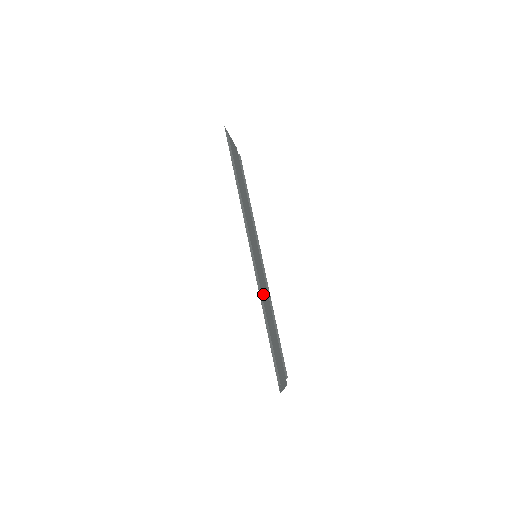
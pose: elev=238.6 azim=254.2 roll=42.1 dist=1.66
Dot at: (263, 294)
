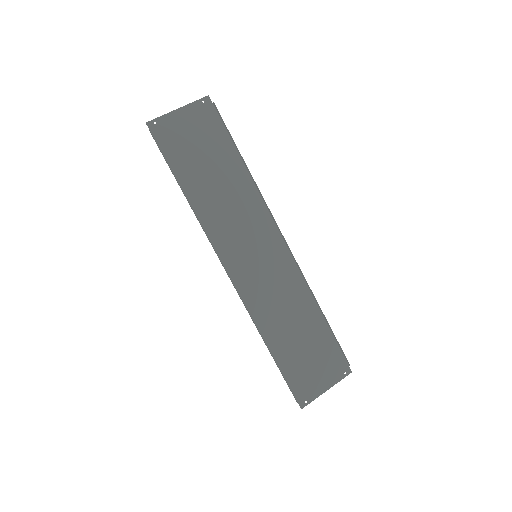
Dot at: (273, 301)
